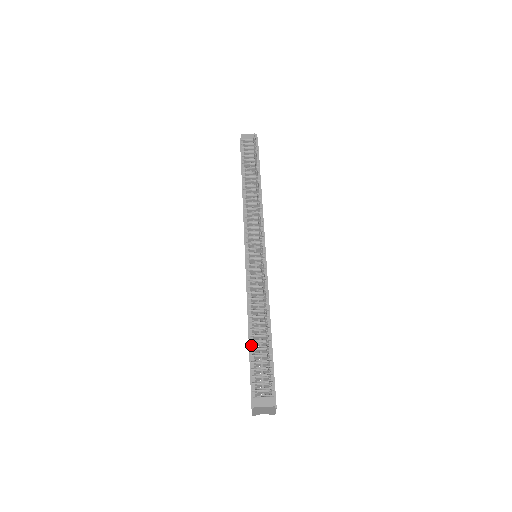
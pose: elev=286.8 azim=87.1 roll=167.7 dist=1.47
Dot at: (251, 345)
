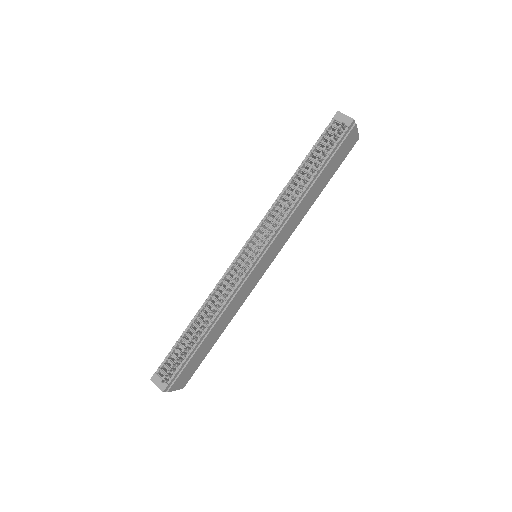
Dot at: (183, 334)
